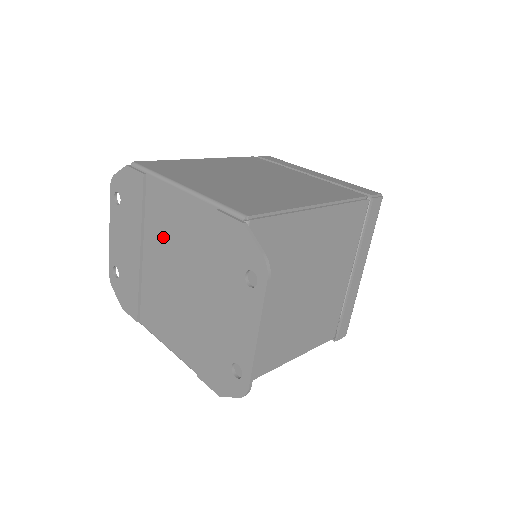
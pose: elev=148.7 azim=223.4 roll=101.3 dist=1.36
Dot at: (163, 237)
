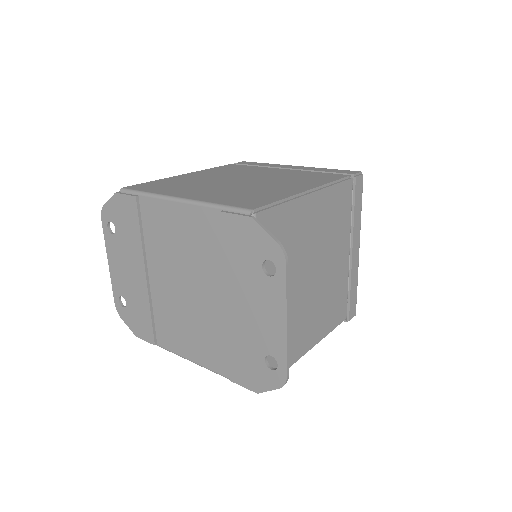
Dot at: (168, 253)
